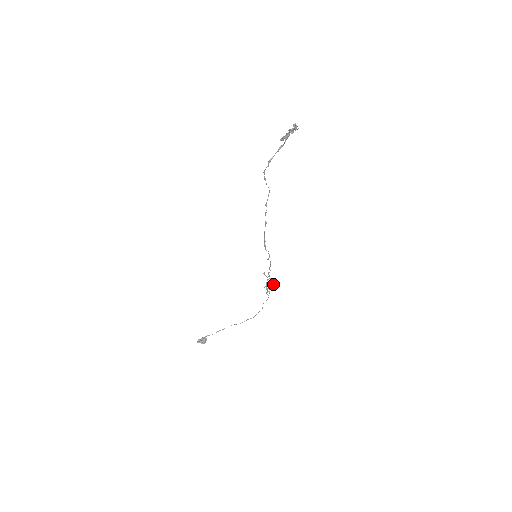
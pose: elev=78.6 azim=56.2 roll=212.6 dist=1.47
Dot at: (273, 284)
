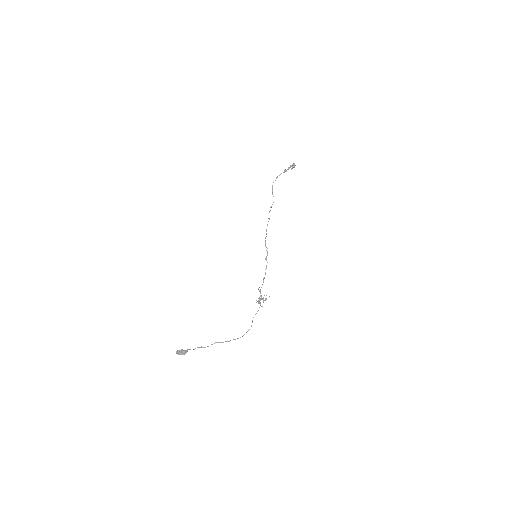
Dot at: (265, 299)
